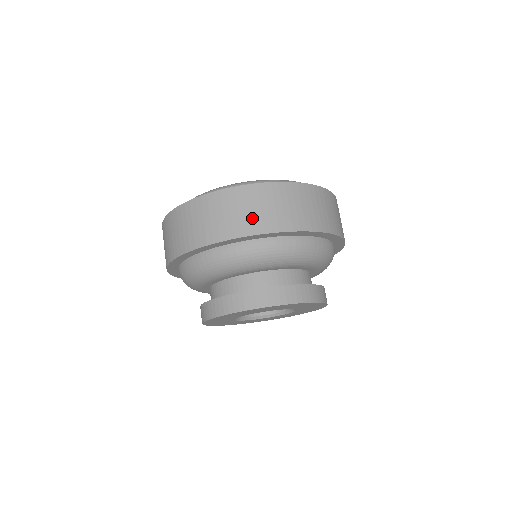
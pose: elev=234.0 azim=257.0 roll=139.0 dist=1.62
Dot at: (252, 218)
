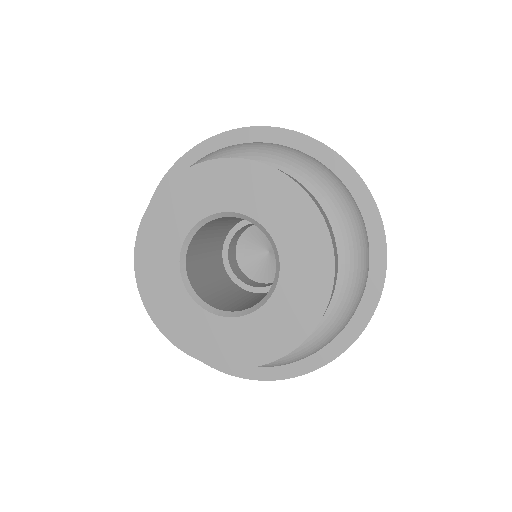
Dot at: occluded
